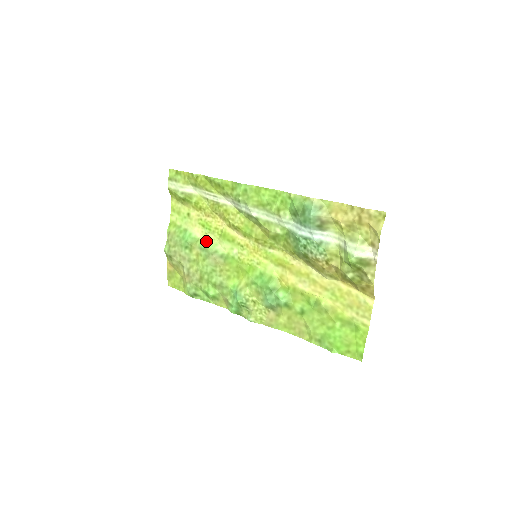
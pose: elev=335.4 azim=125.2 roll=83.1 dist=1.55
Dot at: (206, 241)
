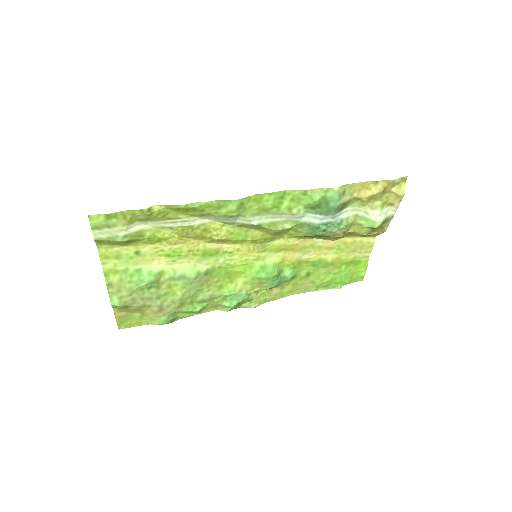
Dot at: (178, 269)
